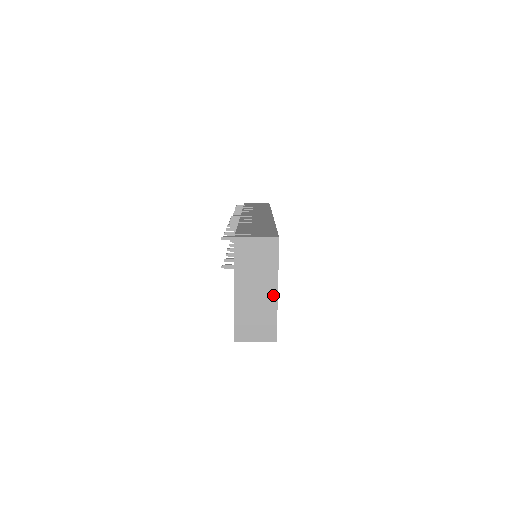
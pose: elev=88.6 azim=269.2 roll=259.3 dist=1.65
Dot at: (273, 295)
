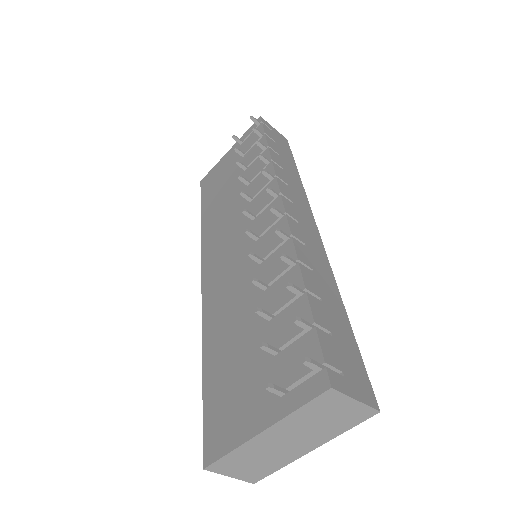
Dot at: (302, 452)
